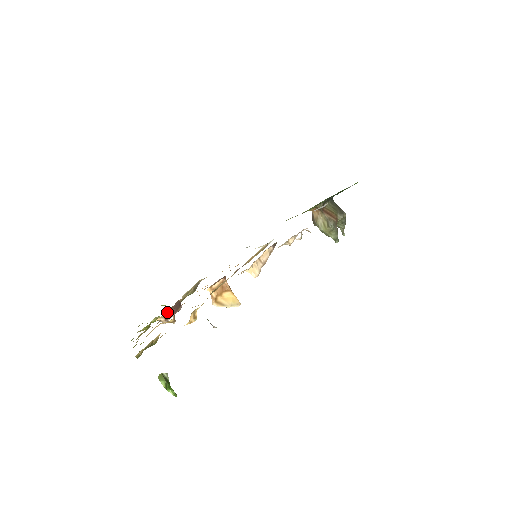
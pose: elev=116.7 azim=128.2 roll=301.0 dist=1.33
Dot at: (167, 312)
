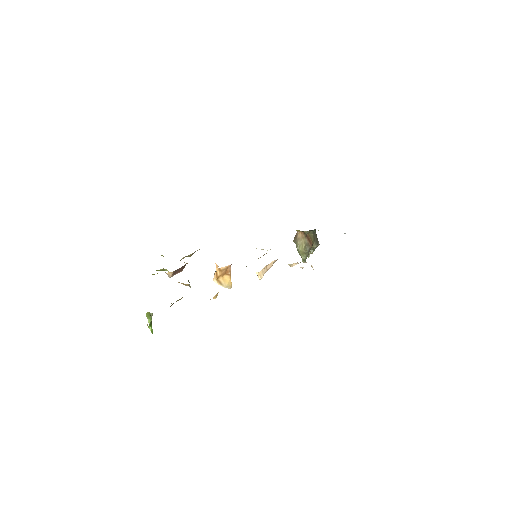
Dot at: (176, 270)
